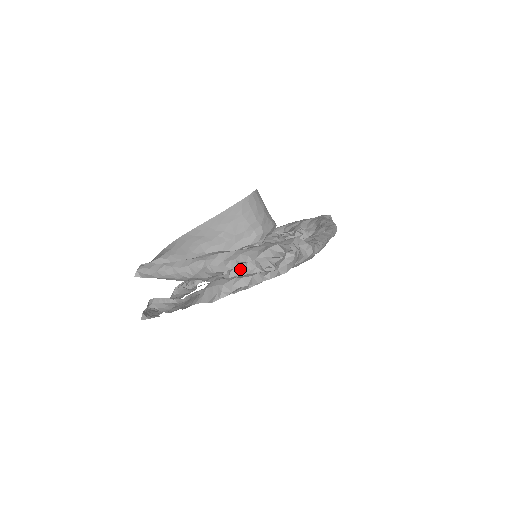
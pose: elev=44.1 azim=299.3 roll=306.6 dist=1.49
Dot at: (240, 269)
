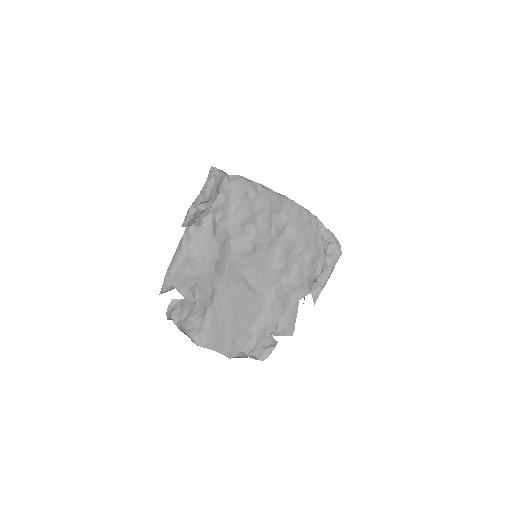
Dot at: occluded
